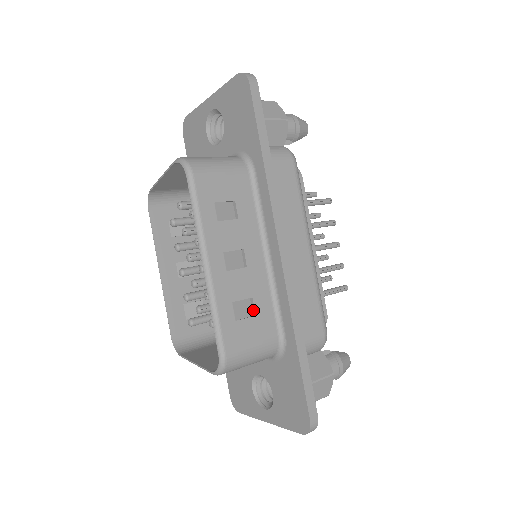
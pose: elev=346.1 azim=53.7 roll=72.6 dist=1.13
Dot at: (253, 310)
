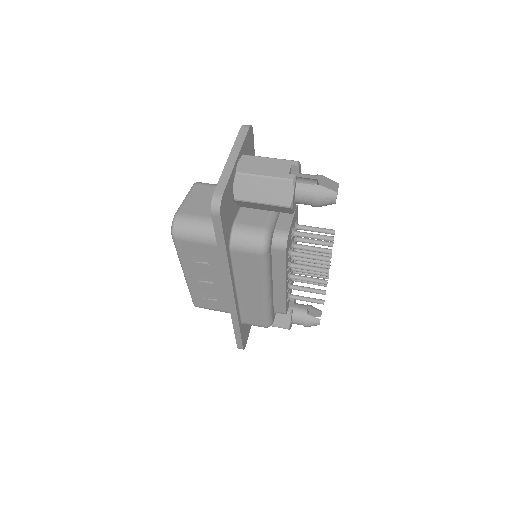
Dot at: (217, 298)
